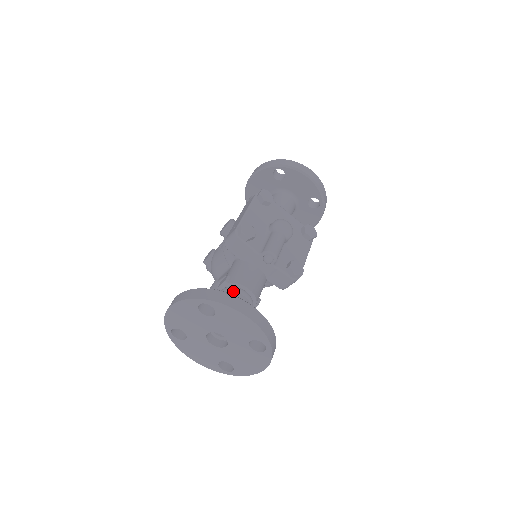
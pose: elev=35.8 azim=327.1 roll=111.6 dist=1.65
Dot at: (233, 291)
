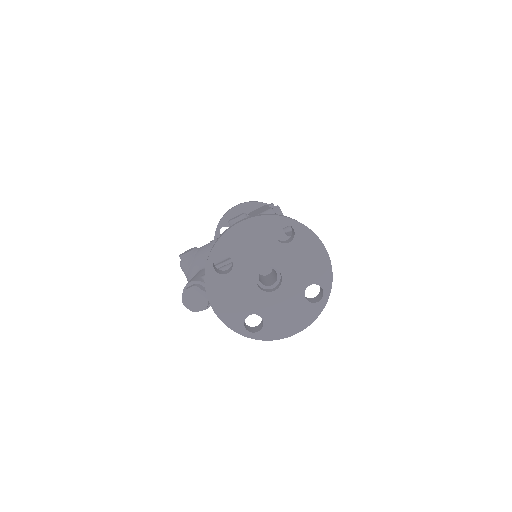
Dot at: occluded
